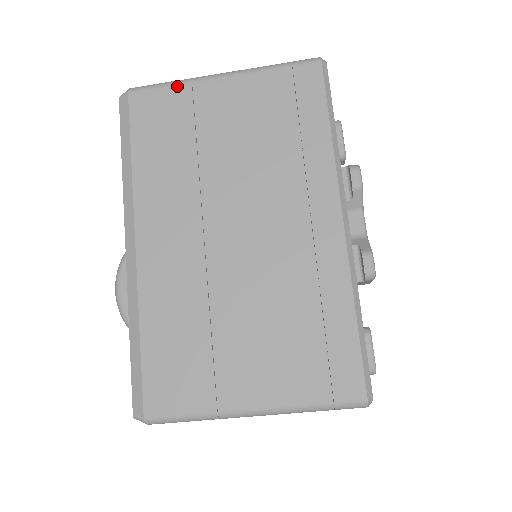
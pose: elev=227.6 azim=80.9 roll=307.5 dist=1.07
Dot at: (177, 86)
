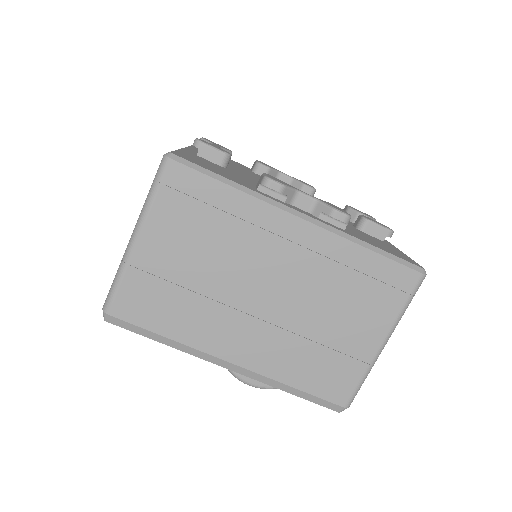
Dot at: (124, 277)
